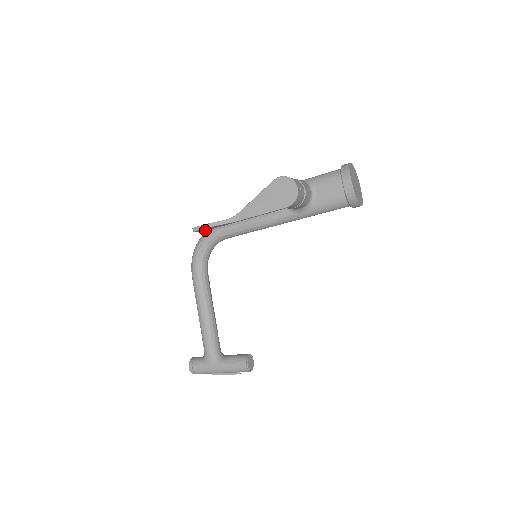
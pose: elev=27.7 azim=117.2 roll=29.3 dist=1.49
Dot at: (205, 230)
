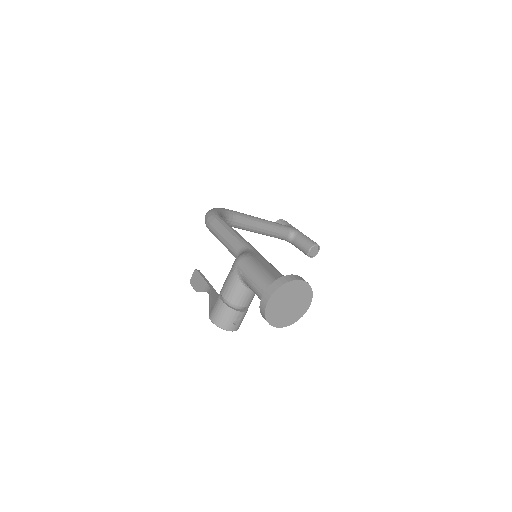
Dot at: occluded
